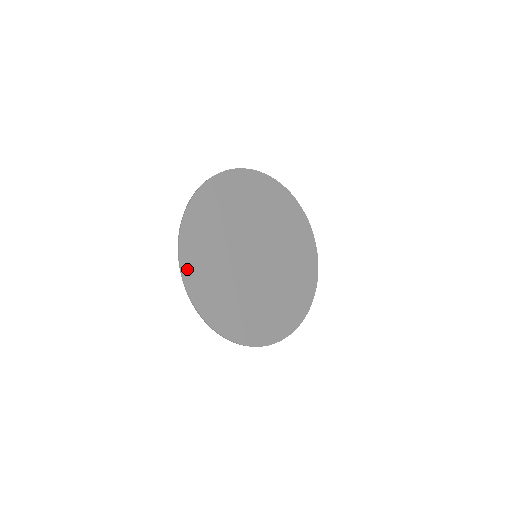
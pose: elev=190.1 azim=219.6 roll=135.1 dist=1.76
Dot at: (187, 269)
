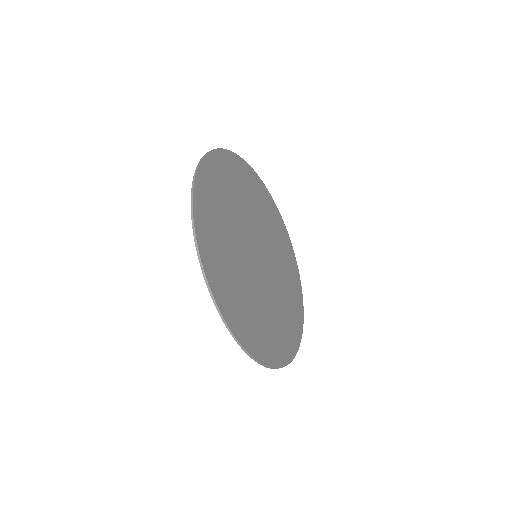
Dot at: (200, 233)
